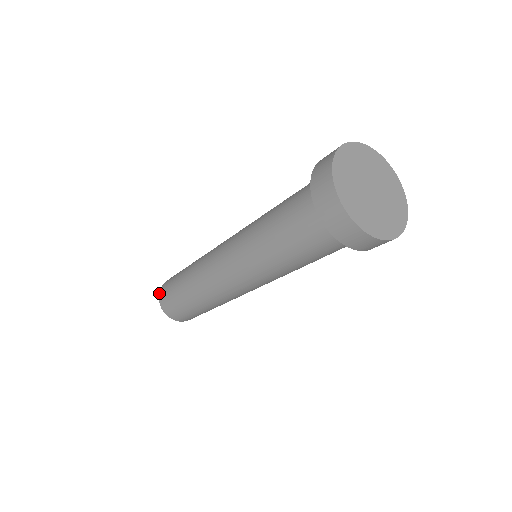
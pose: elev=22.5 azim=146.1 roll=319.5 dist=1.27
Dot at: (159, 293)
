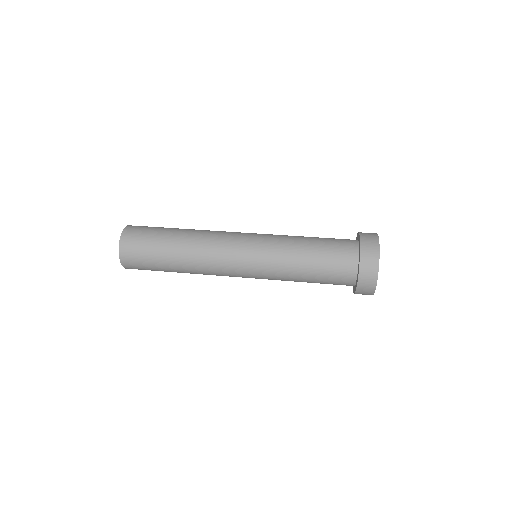
Dot at: occluded
